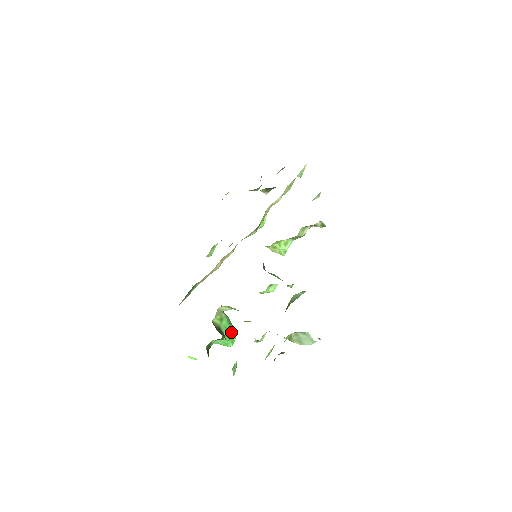
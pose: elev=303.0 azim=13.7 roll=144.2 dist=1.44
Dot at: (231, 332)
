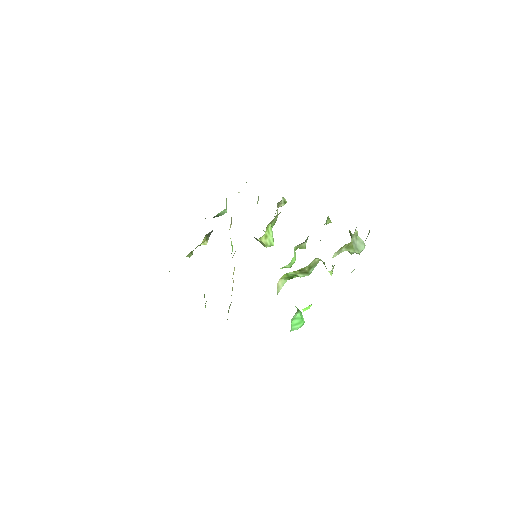
Dot at: occluded
